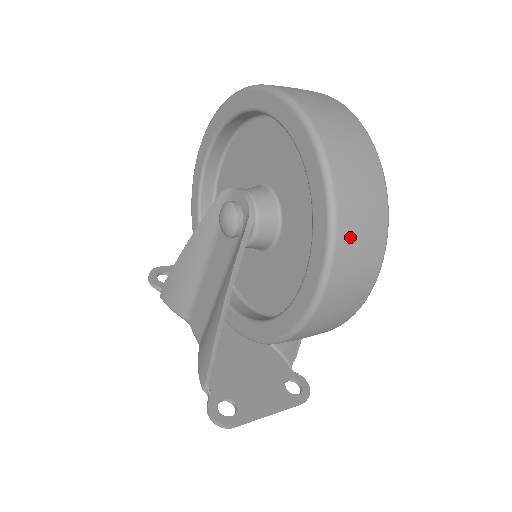
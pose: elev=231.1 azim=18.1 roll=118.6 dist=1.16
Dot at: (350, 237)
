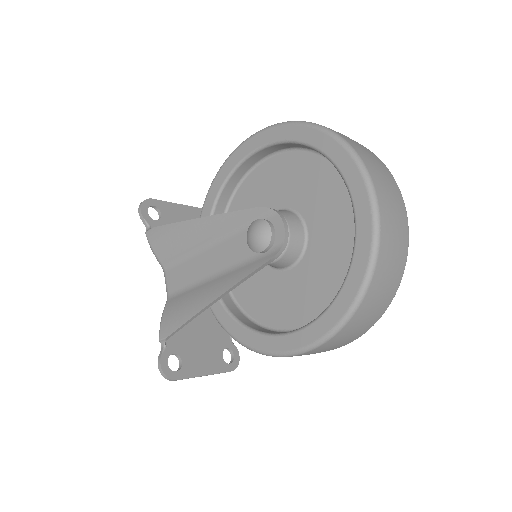
Dot at: (356, 322)
